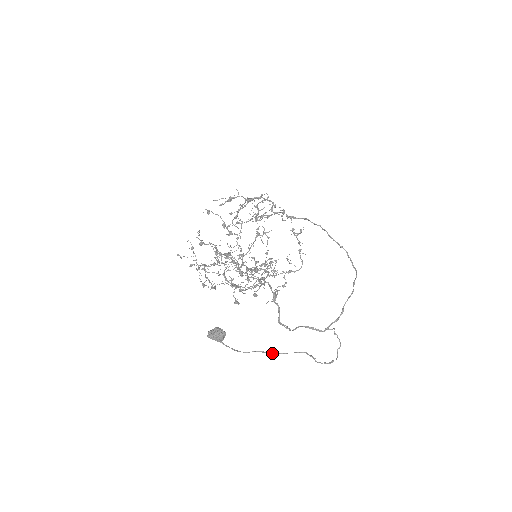
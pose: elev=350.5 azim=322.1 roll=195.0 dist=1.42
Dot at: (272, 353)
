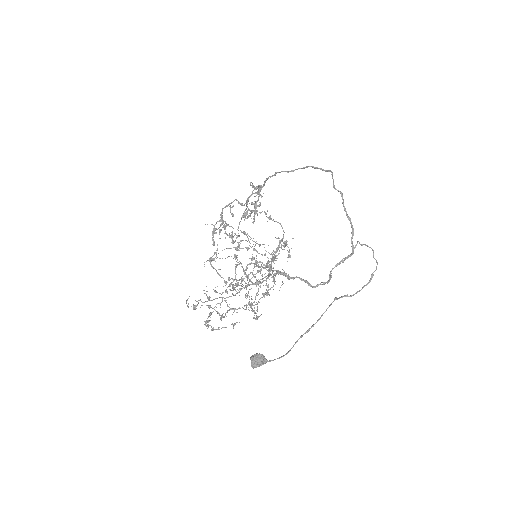
Dot at: (308, 330)
